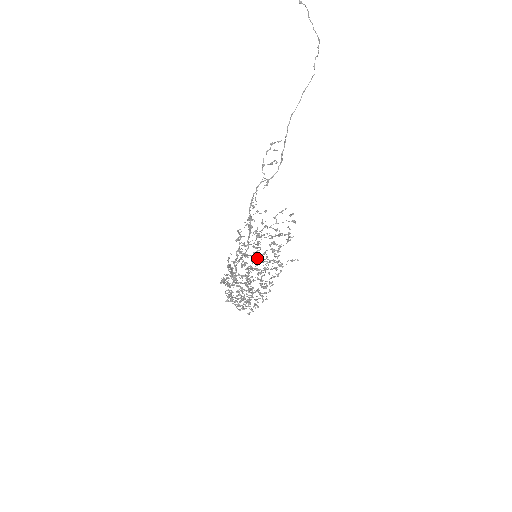
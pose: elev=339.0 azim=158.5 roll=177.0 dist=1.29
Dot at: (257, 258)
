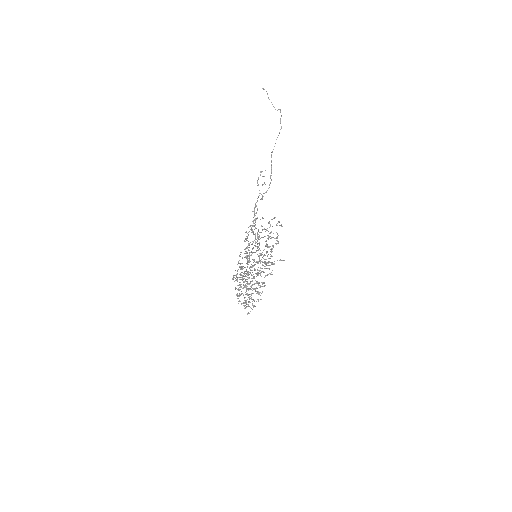
Dot at: (259, 255)
